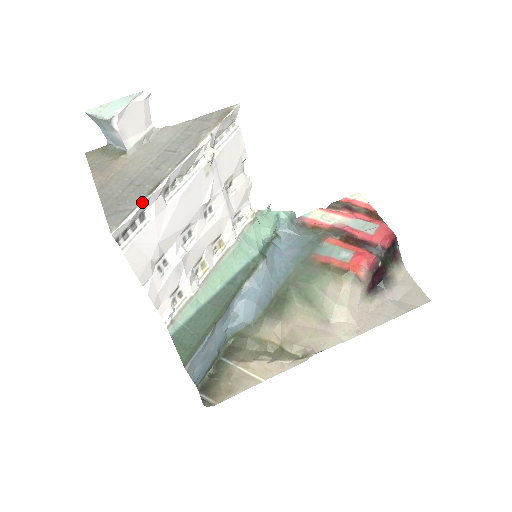
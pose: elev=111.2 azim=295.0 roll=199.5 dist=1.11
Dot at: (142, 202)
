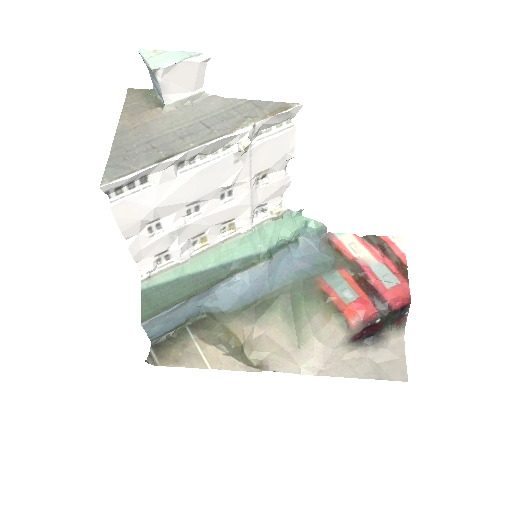
Dot at: (146, 167)
